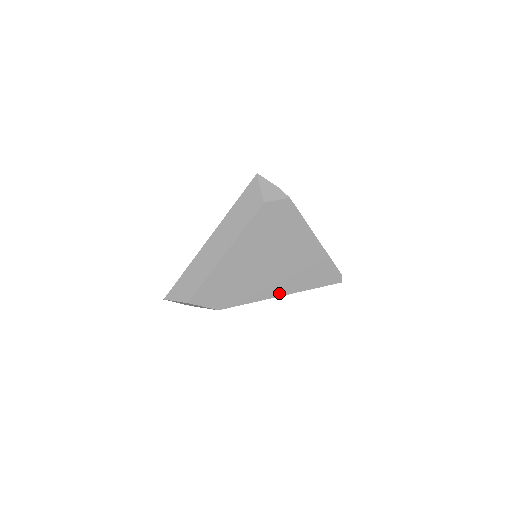
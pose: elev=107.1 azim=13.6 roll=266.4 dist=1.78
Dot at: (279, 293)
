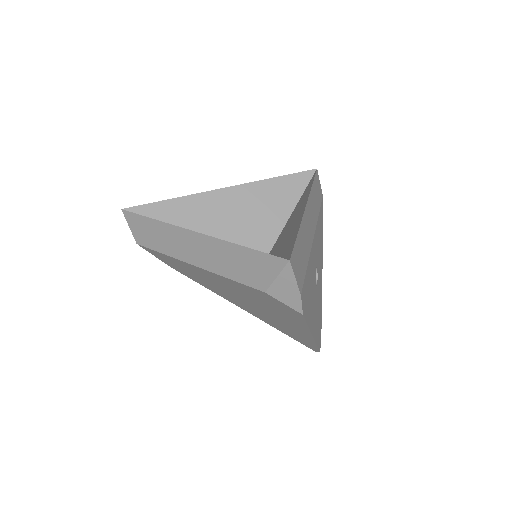
Dot at: (243, 308)
